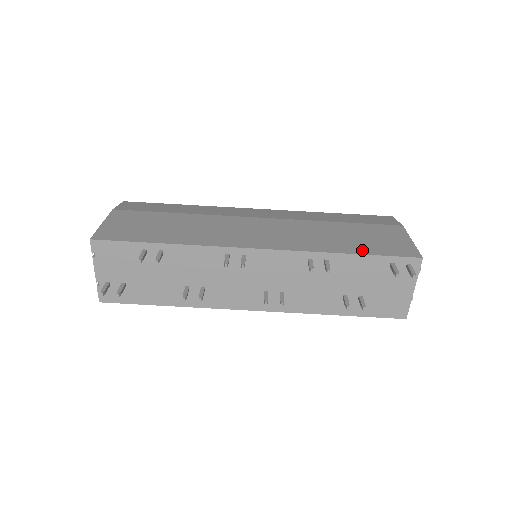
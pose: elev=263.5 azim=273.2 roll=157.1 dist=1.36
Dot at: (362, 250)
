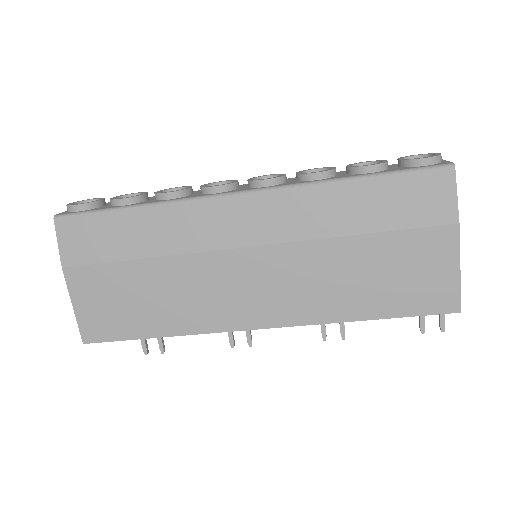
Dot at: (385, 309)
